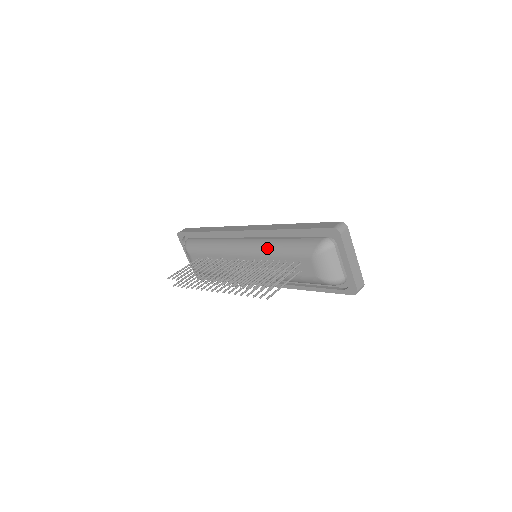
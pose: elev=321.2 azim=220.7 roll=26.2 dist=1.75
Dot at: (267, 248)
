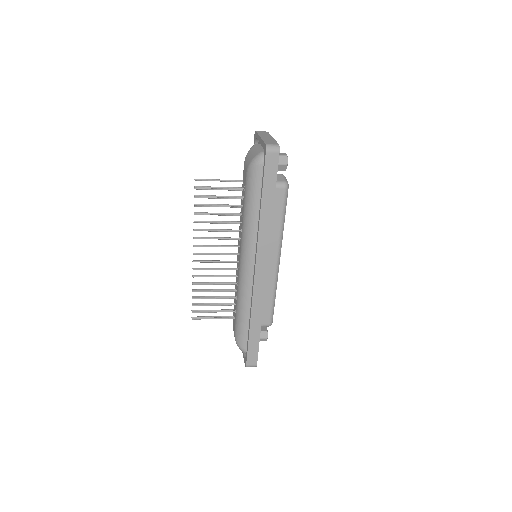
Dot at: occluded
